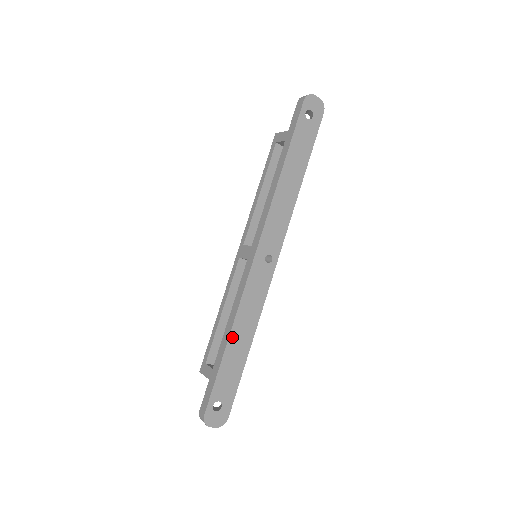
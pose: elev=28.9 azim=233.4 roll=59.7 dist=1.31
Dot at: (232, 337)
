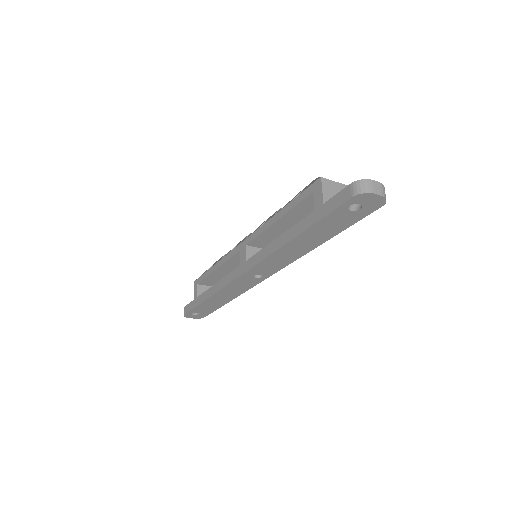
Dot at: (212, 298)
